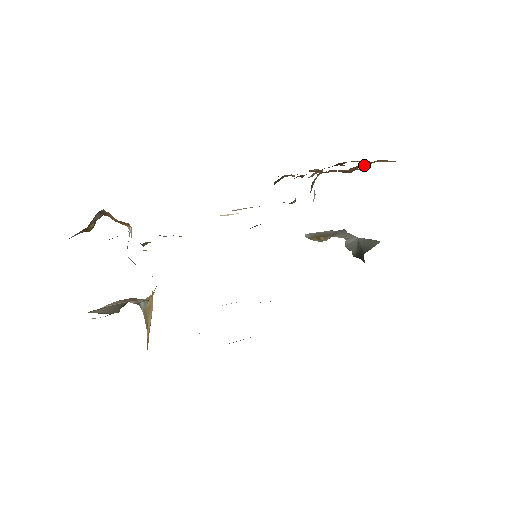
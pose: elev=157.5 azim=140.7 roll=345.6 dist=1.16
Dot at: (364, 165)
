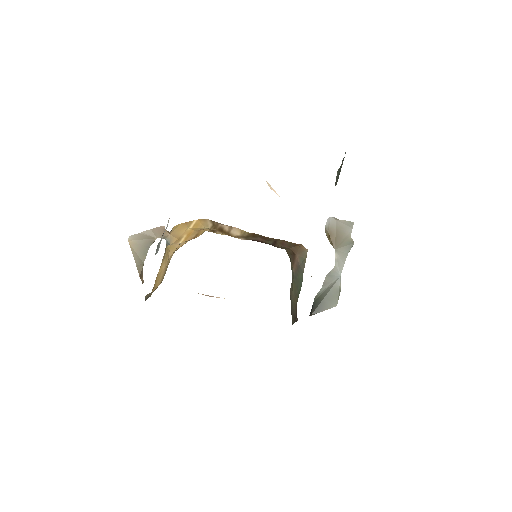
Dot at: occluded
